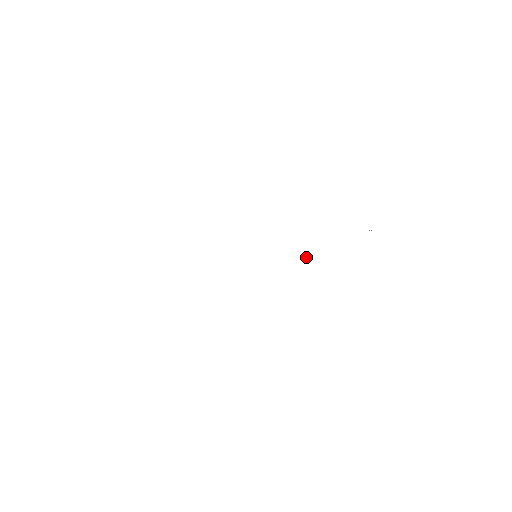
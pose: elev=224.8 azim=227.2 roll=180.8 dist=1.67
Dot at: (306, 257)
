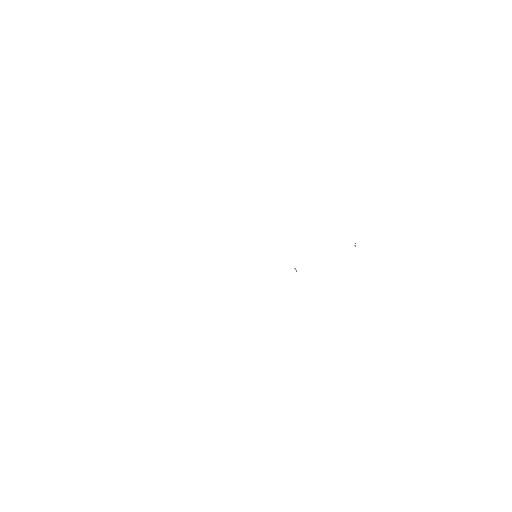
Dot at: (295, 268)
